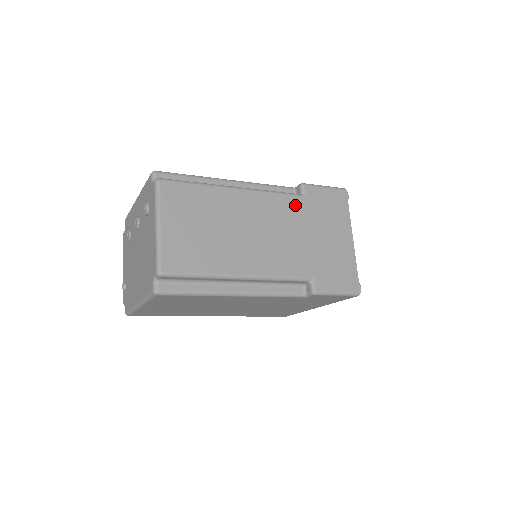
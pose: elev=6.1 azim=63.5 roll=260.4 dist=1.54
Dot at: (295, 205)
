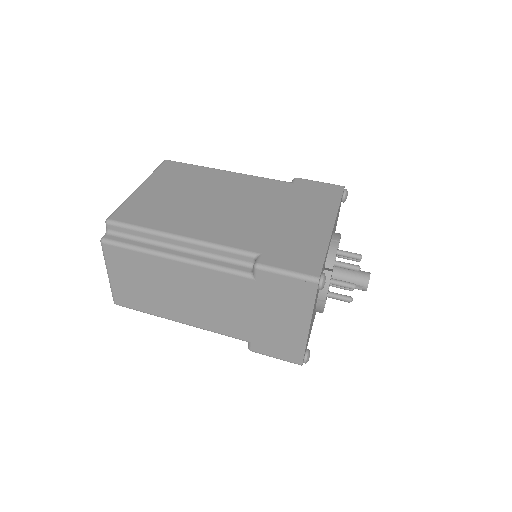
Dot at: (240, 285)
